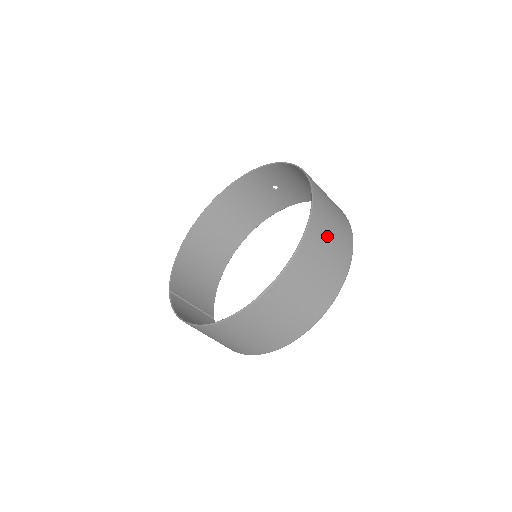
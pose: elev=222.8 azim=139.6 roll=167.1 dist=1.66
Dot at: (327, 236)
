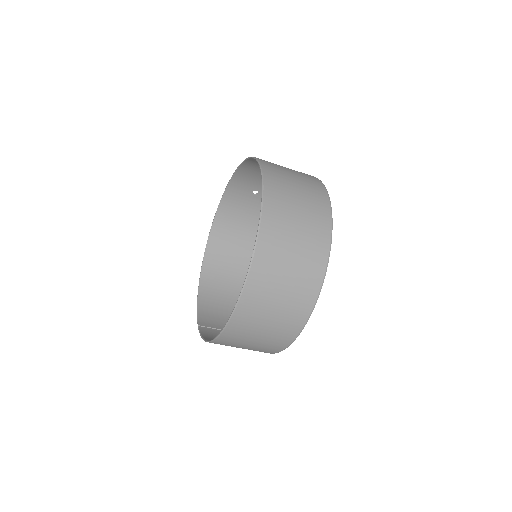
Dot at: (291, 197)
